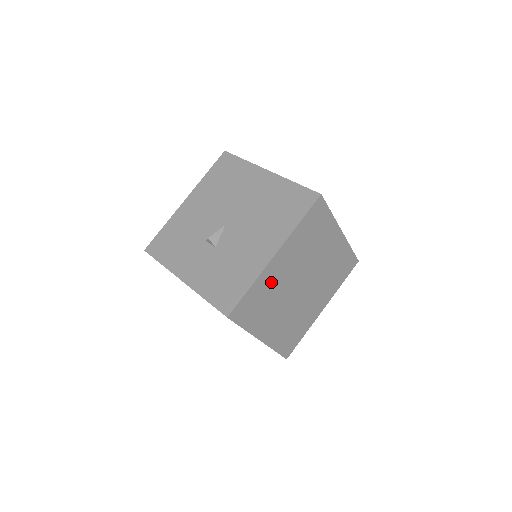
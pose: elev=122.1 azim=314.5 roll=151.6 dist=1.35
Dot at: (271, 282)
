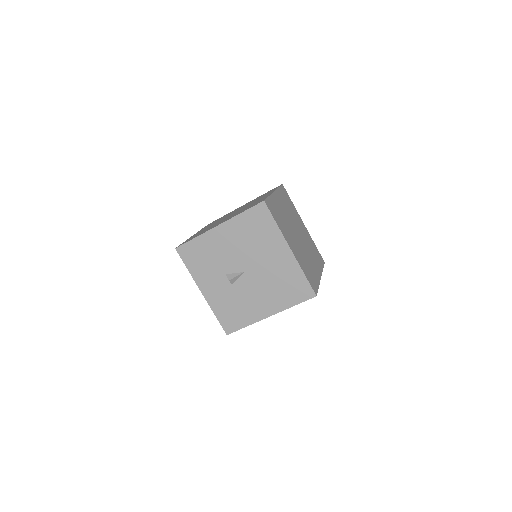
Dot at: occluded
